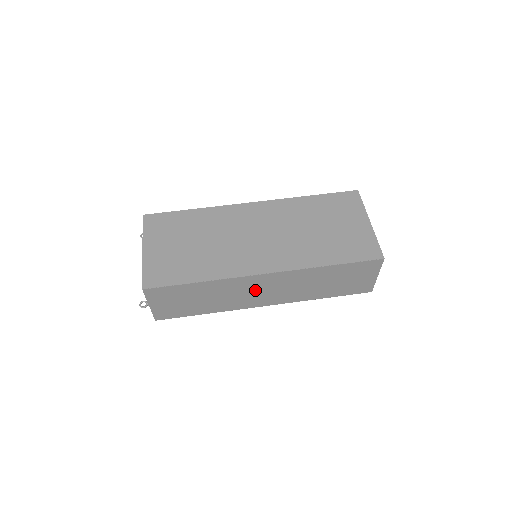
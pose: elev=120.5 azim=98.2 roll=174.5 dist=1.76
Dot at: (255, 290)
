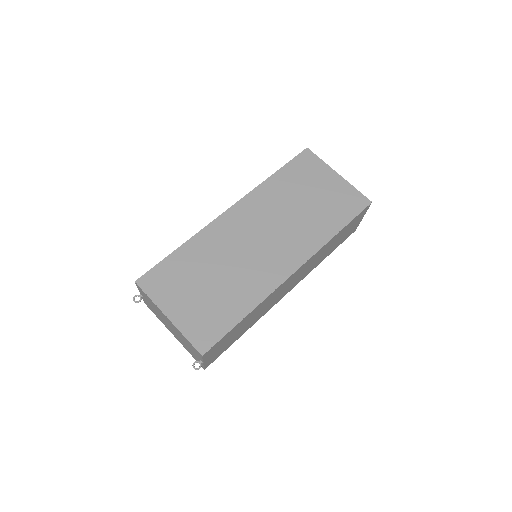
Dot at: (283, 289)
